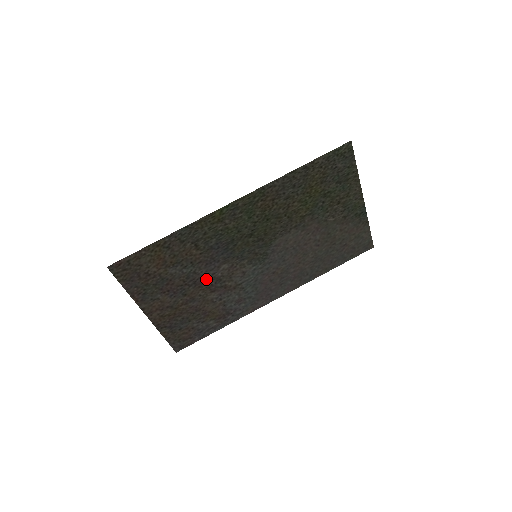
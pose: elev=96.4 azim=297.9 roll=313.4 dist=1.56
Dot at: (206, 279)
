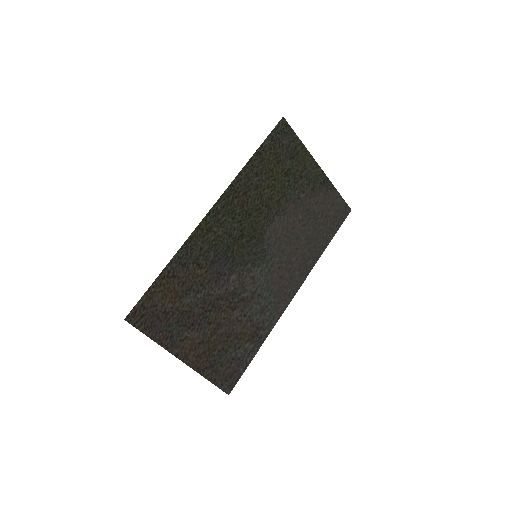
Dot at: (222, 298)
